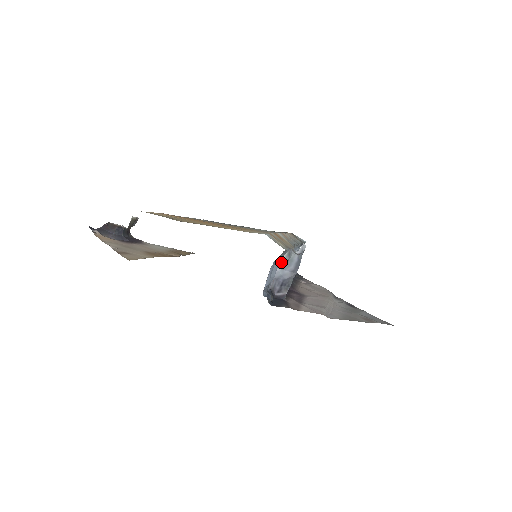
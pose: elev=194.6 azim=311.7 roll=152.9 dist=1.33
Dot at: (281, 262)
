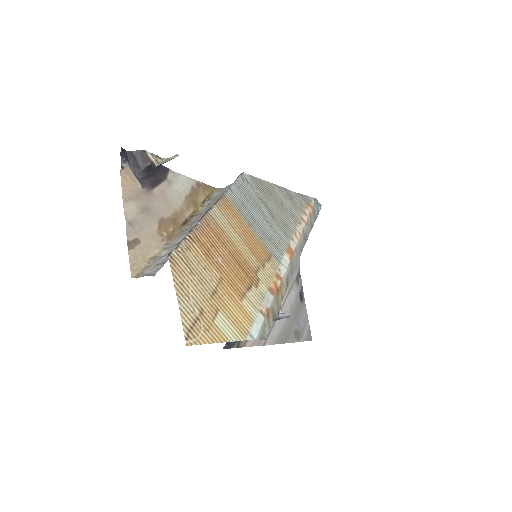
Dot at: occluded
